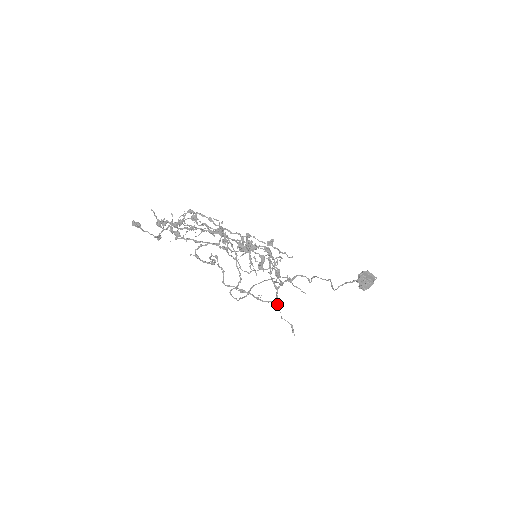
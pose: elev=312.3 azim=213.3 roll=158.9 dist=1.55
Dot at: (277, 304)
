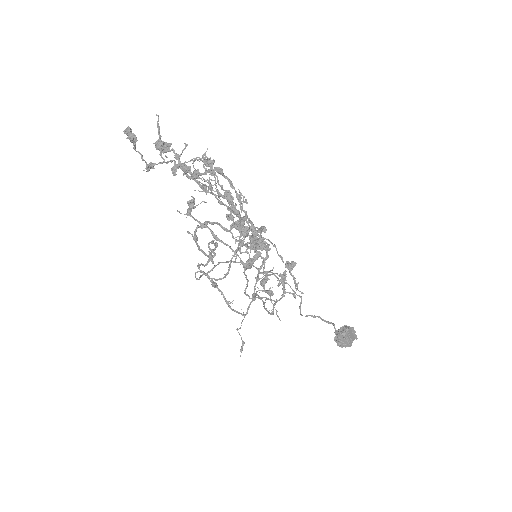
Dot at: occluded
